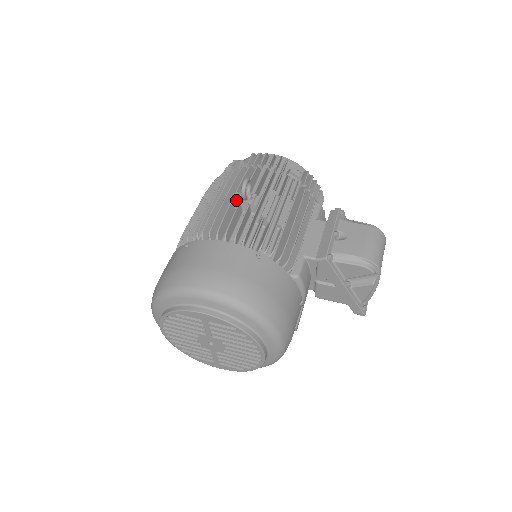
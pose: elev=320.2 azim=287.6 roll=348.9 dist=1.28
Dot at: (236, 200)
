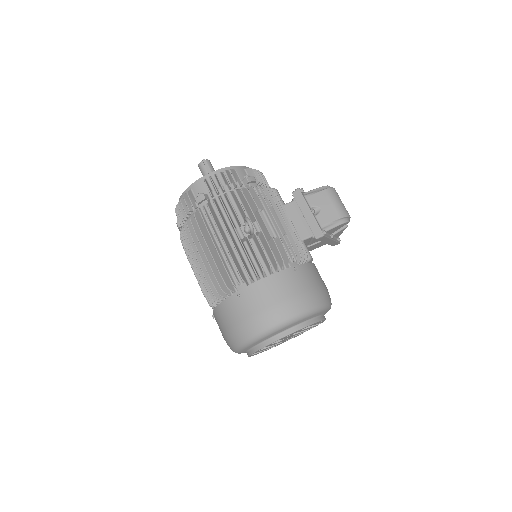
Dot at: (242, 236)
